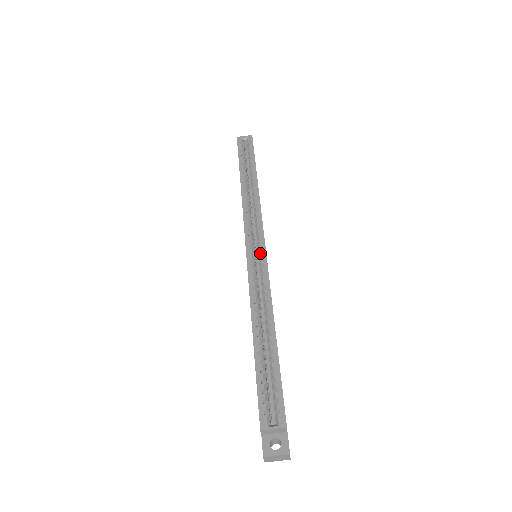
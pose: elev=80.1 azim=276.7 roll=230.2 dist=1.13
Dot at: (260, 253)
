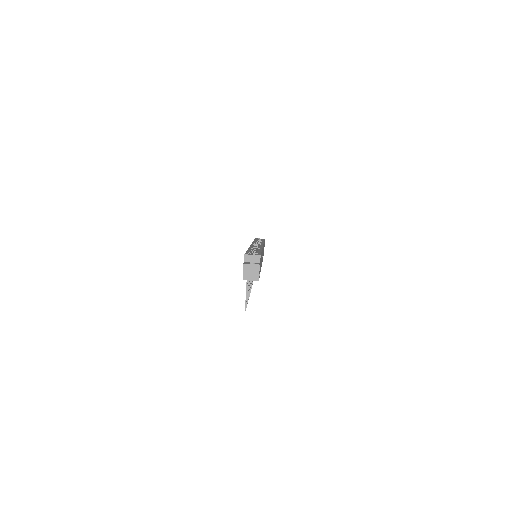
Dot at: occluded
